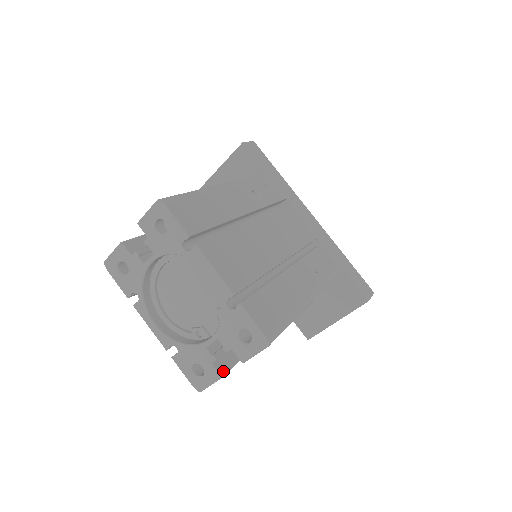
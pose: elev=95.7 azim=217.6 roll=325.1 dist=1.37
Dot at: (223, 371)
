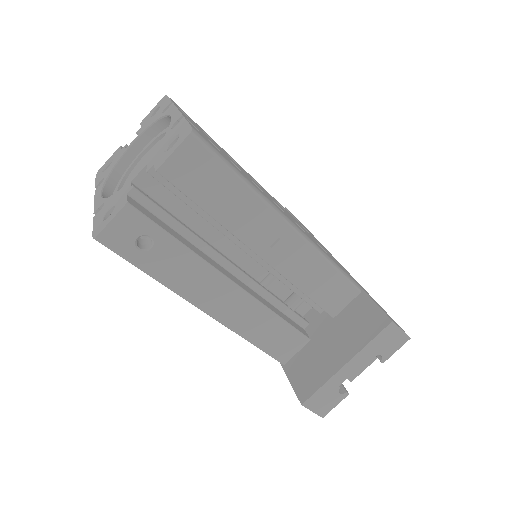
Dot at: (134, 205)
